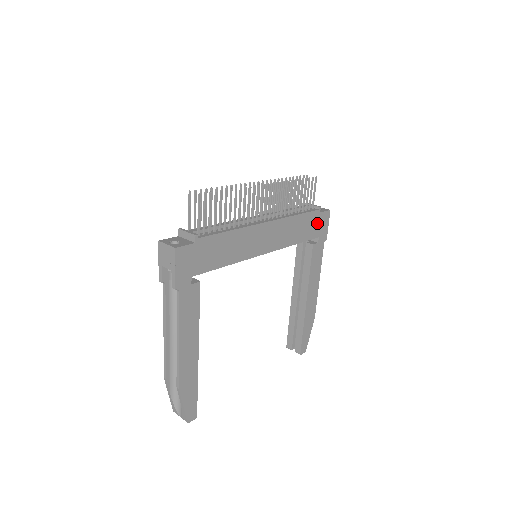
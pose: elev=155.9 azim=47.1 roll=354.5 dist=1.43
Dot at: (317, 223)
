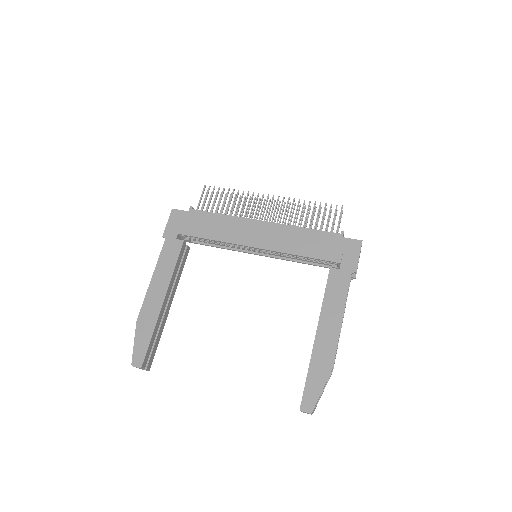
Dot at: (338, 247)
